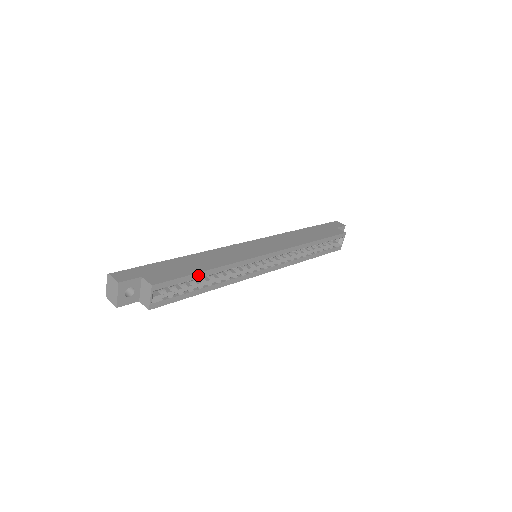
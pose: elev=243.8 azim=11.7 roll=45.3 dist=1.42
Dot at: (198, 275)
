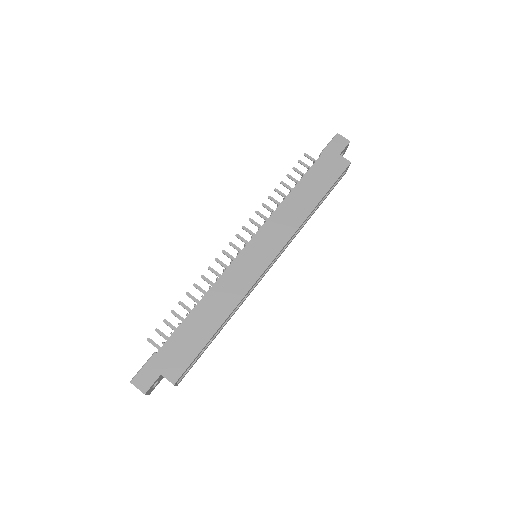
Dot at: (209, 341)
